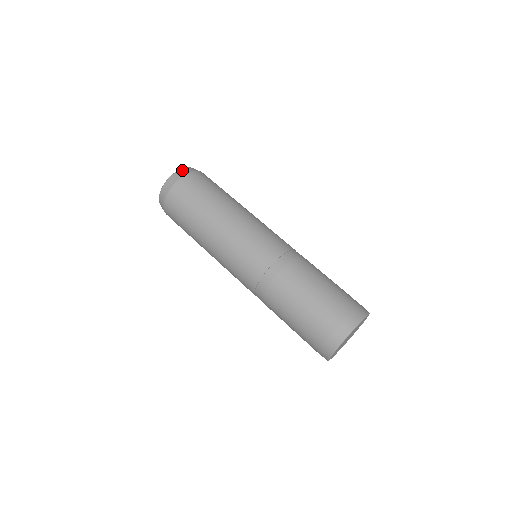
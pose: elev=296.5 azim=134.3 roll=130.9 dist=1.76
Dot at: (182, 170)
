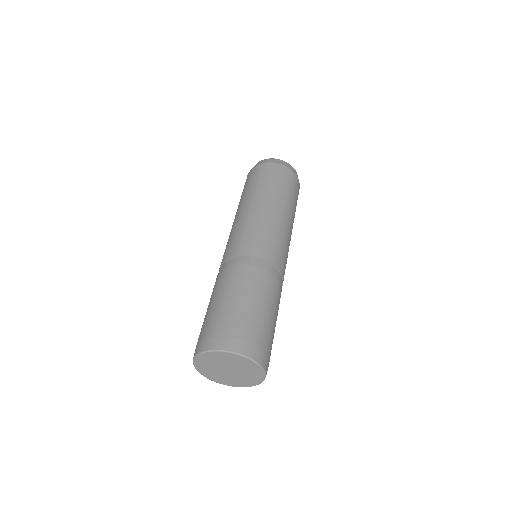
Dot at: (265, 160)
